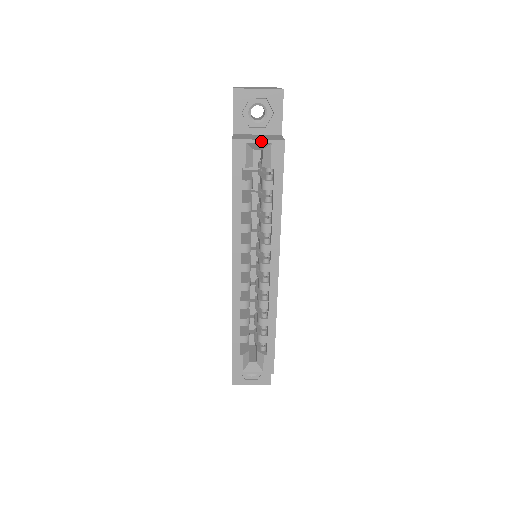
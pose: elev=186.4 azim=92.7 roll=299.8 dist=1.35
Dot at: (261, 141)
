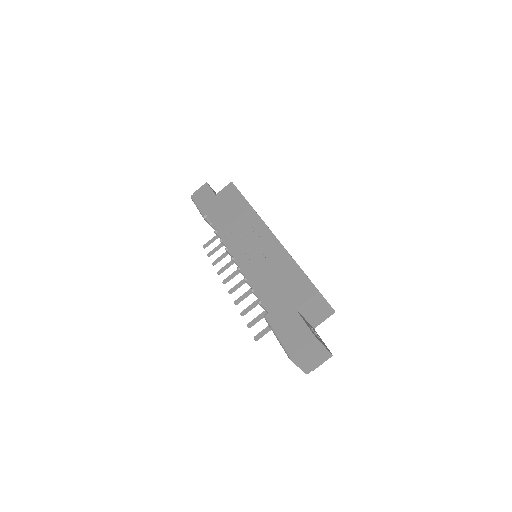
Dot at: occluded
